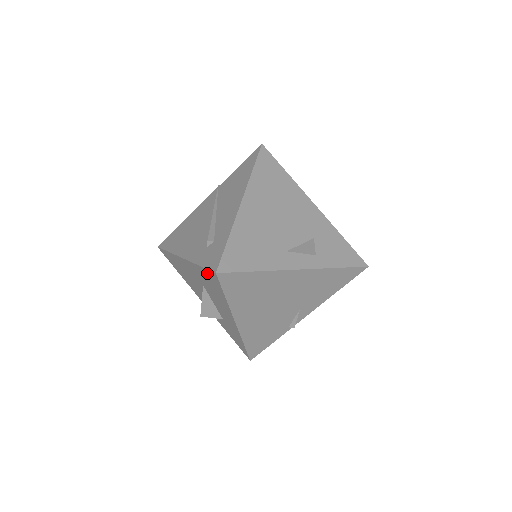
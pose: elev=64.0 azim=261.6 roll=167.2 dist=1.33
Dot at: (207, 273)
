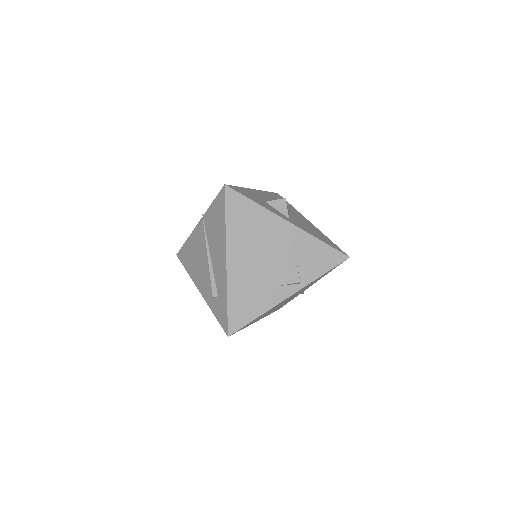
Dot at: occluded
